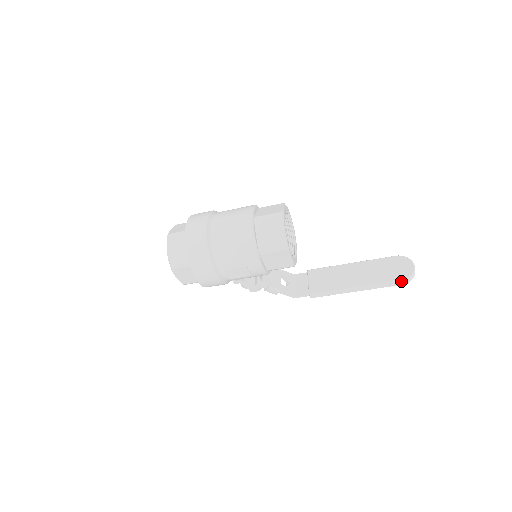
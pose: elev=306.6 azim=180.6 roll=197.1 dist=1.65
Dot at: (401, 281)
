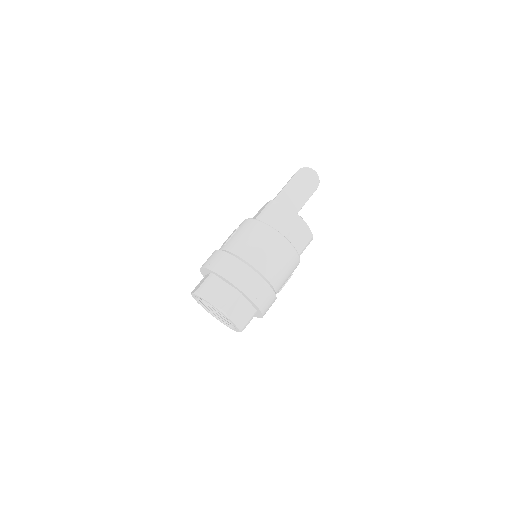
Dot at: occluded
